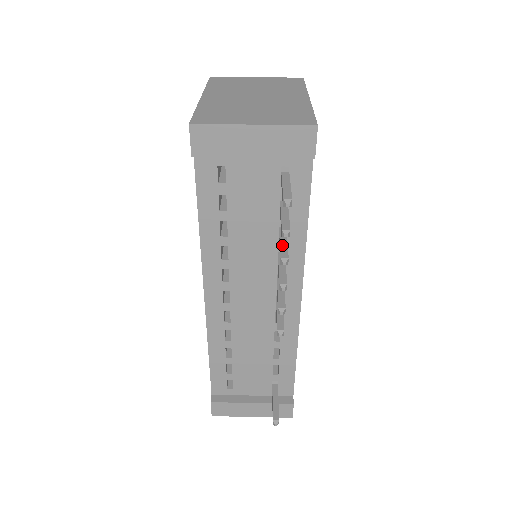
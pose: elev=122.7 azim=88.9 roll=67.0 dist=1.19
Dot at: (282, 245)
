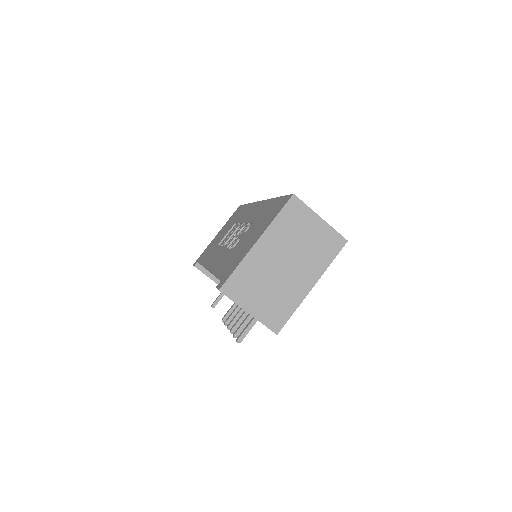
Dot at: (239, 321)
